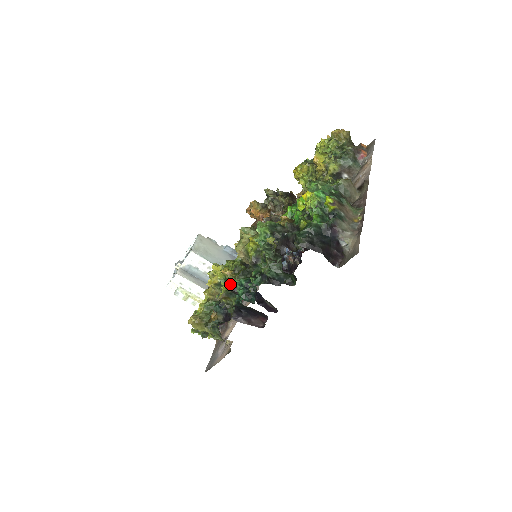
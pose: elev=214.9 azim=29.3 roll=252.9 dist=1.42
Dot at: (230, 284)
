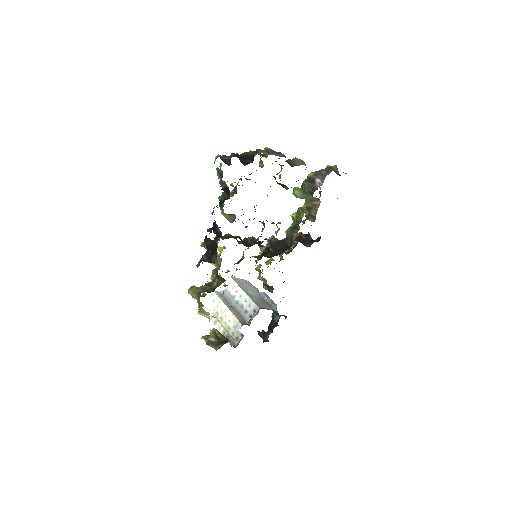
Dot at: occluded
